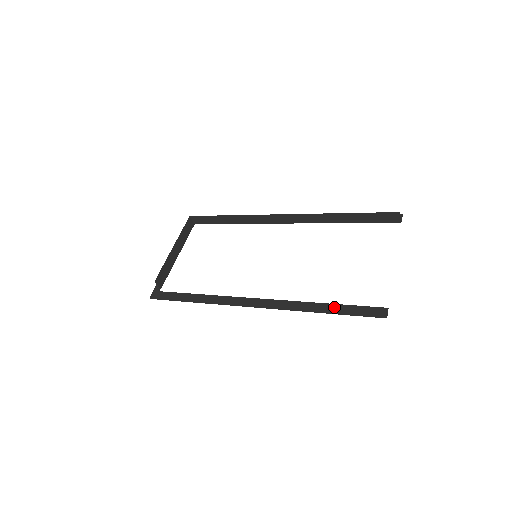
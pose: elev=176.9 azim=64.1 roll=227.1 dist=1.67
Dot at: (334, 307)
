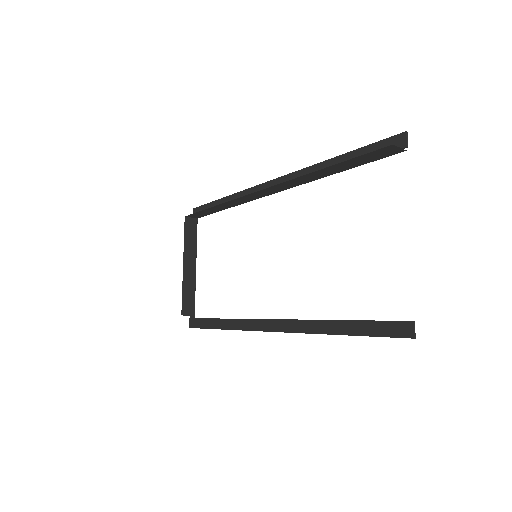
Dot at: (349, 326)
